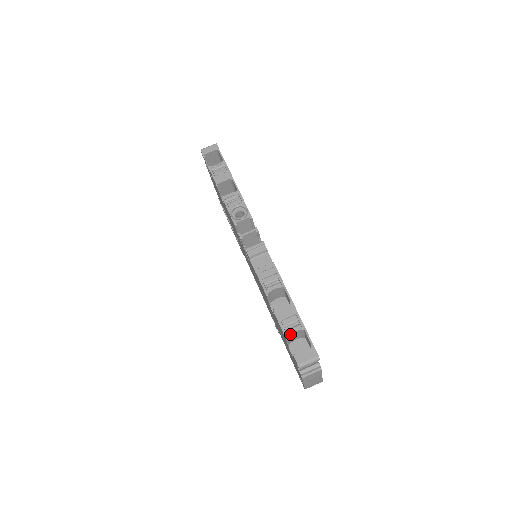
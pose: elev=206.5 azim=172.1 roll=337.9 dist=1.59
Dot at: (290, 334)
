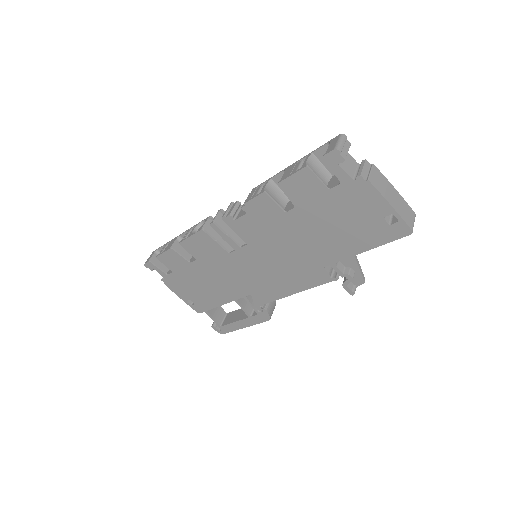
Dot at: (306, 164)
